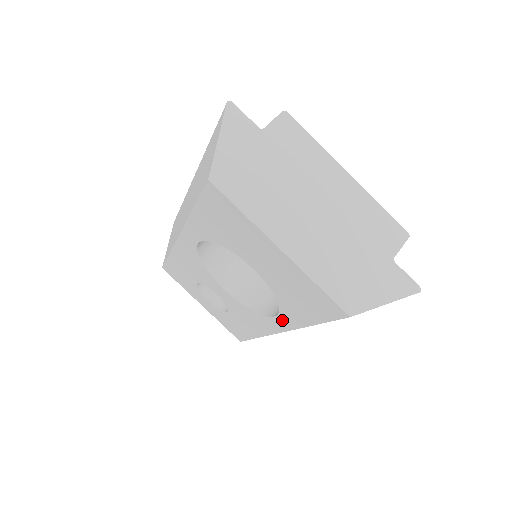
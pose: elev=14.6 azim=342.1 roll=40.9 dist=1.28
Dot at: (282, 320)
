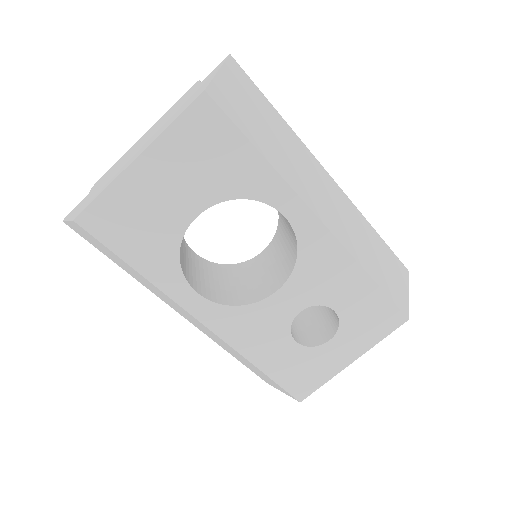
Dot at: (285, 206)
